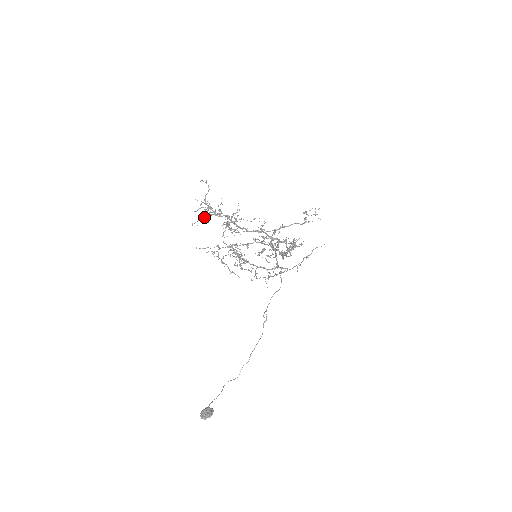
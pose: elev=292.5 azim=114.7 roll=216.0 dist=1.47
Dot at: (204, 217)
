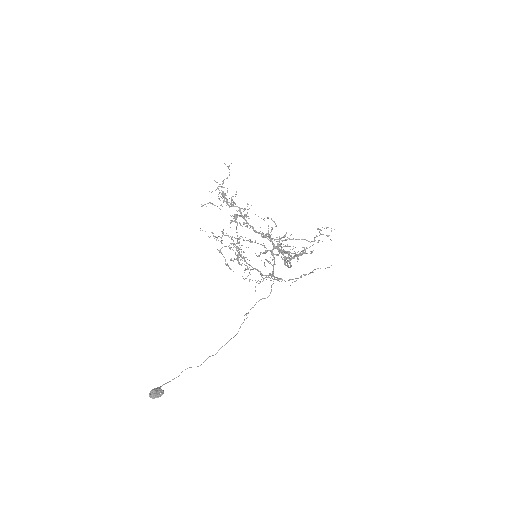
Dot at: (219, 199)
